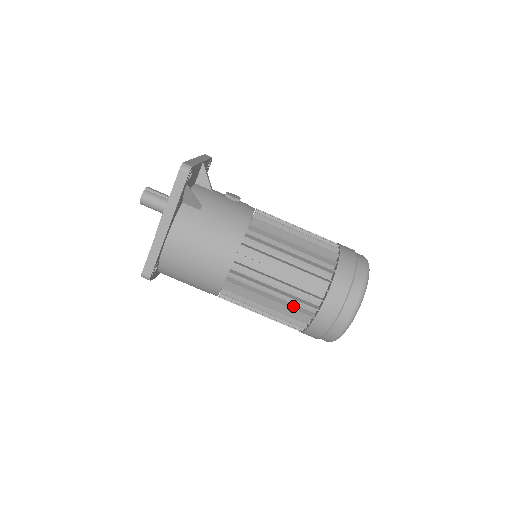
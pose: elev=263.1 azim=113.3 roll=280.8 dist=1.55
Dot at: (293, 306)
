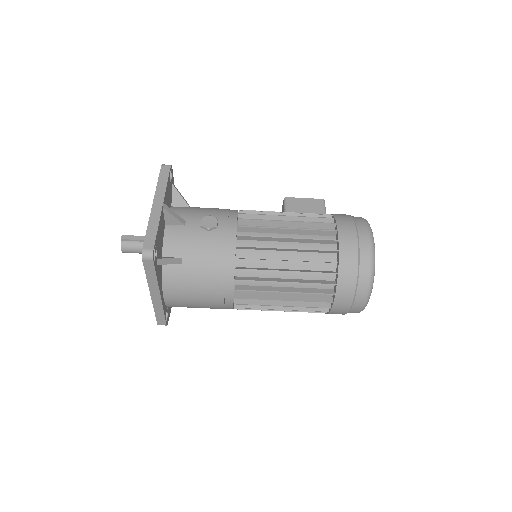
Dot at: (305, 307)
